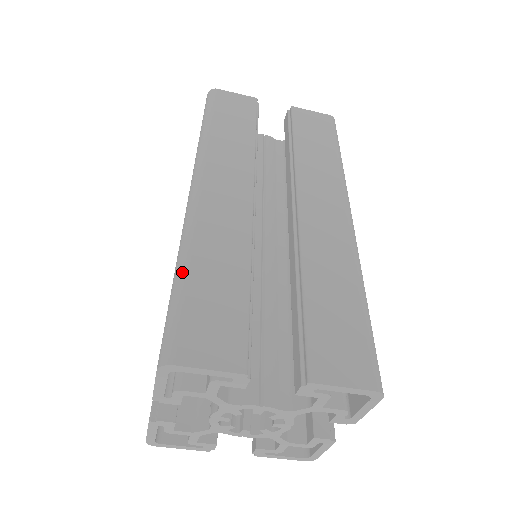
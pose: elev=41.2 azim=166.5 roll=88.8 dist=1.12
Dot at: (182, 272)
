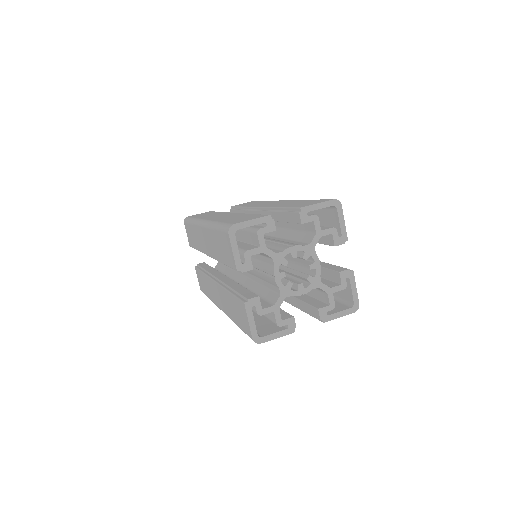
Dot at: (217, 223)
